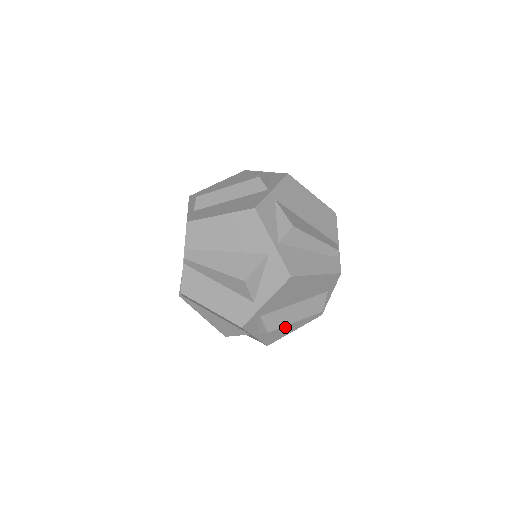
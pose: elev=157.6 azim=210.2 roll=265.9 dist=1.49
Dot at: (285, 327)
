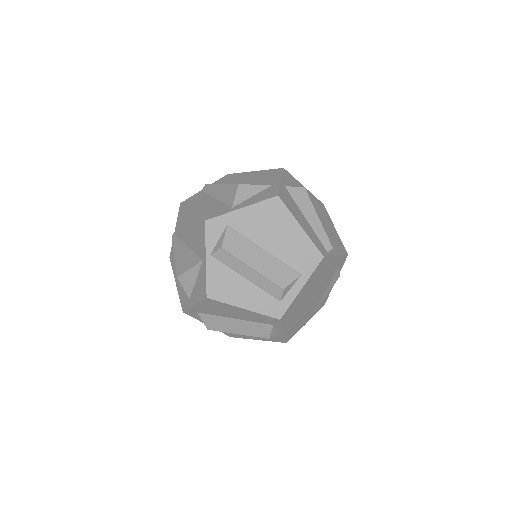
Dot at: (238, 285)
